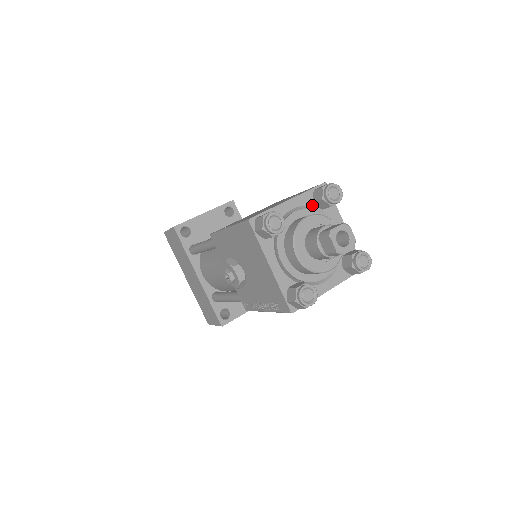
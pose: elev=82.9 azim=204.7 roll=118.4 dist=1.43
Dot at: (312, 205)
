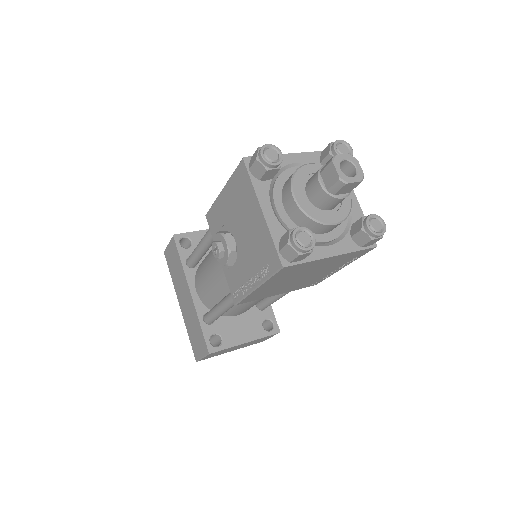
Dot at: occluded
